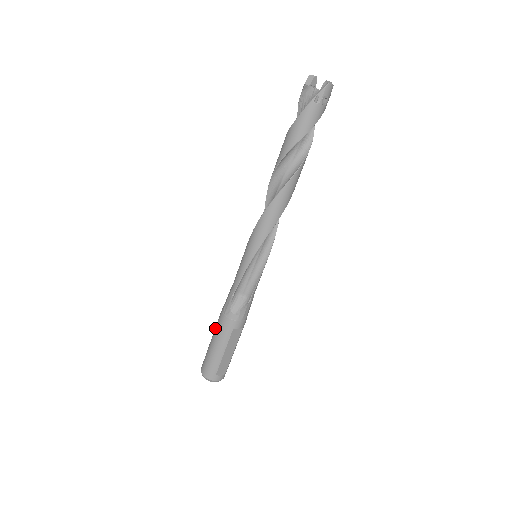
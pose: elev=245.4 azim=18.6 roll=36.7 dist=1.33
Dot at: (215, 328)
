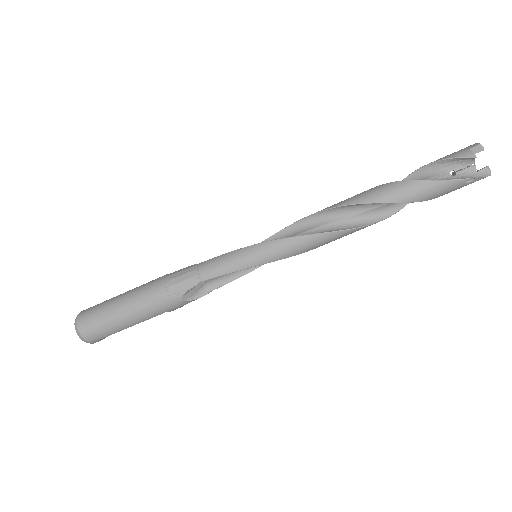
Dot at: (139, 296)
